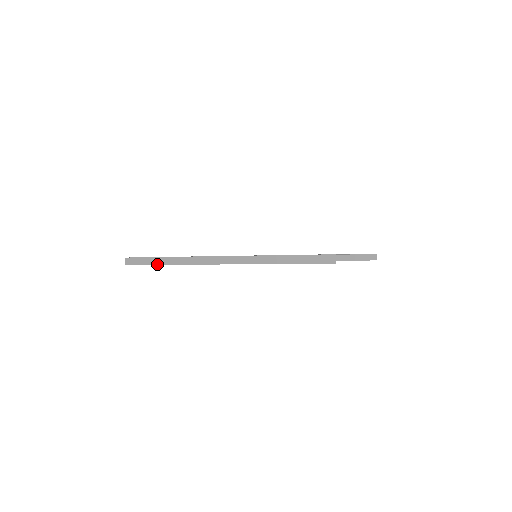
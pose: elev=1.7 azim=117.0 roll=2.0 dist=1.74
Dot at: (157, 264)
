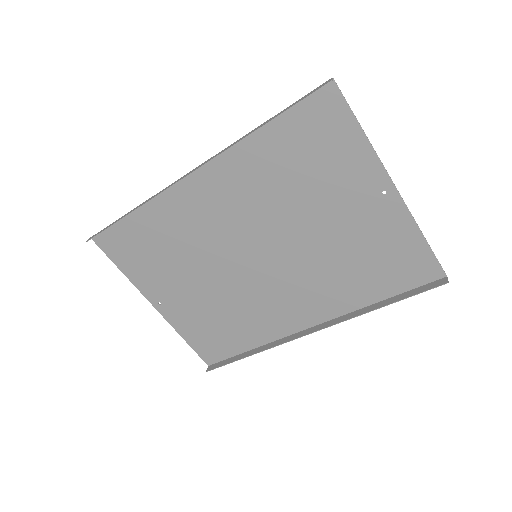
Dot at: occluded
